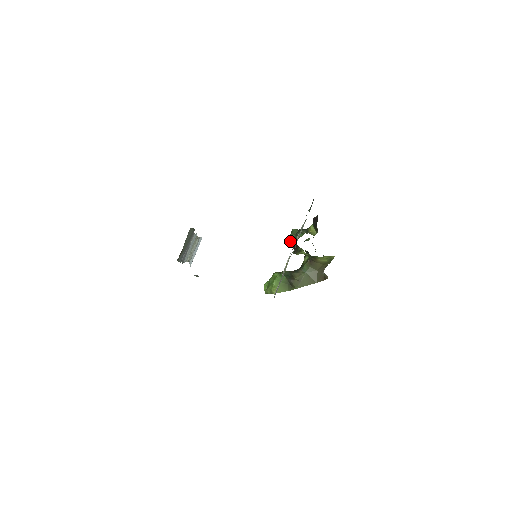
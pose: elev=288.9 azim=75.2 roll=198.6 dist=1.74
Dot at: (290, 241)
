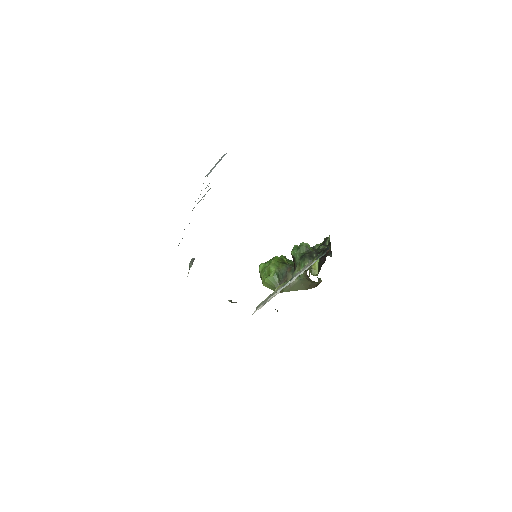
Dot at: (293, 258)
